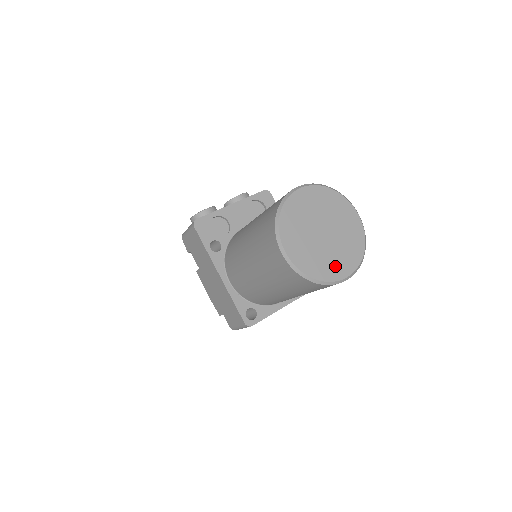
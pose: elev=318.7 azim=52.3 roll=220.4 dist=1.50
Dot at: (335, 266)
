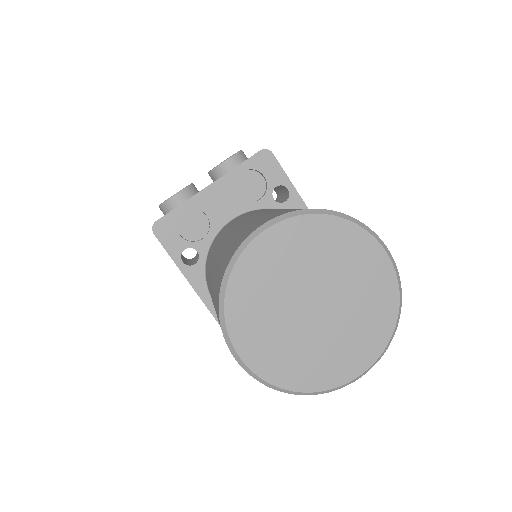
Dot at: (337, 361)
